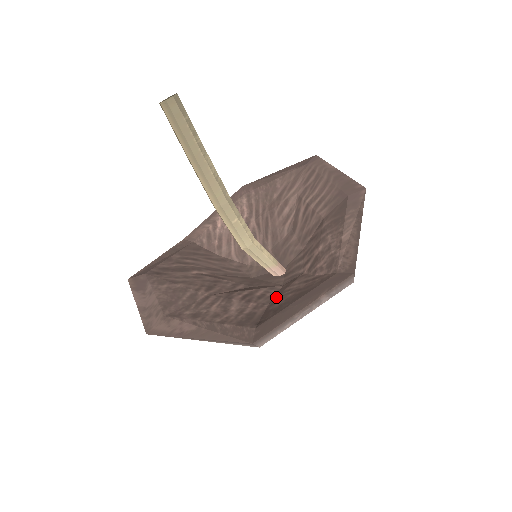
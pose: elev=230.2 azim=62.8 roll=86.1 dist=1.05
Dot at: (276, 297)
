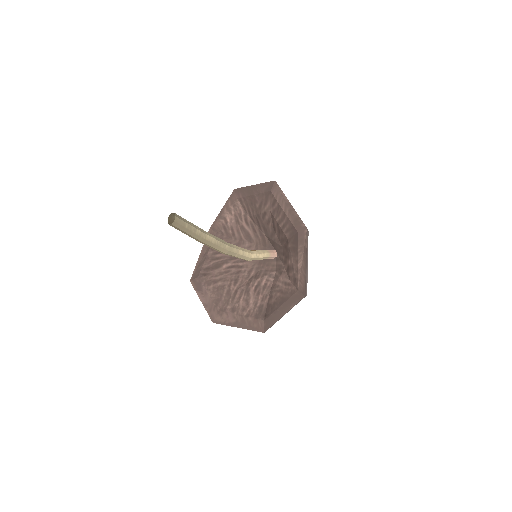
Dot at: (272, 290)
